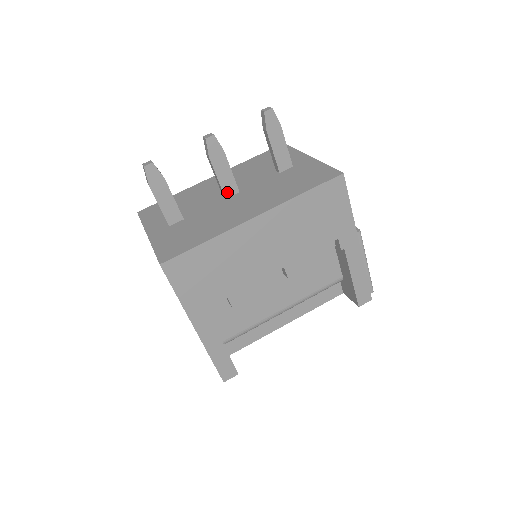
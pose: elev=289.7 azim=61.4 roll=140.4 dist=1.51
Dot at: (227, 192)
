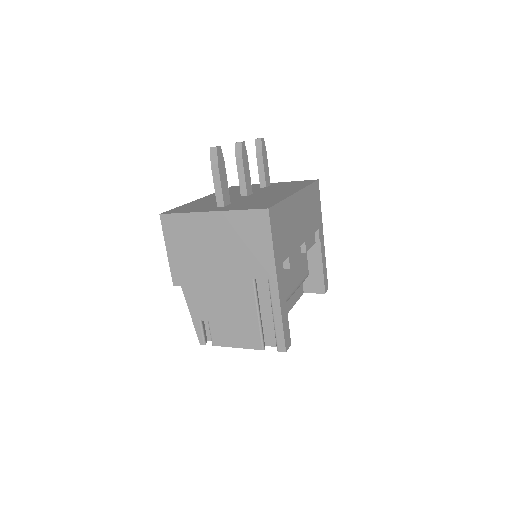
Dot at: (248, 190)
